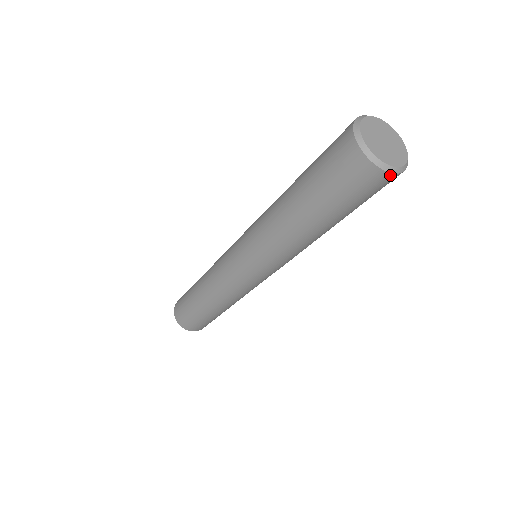
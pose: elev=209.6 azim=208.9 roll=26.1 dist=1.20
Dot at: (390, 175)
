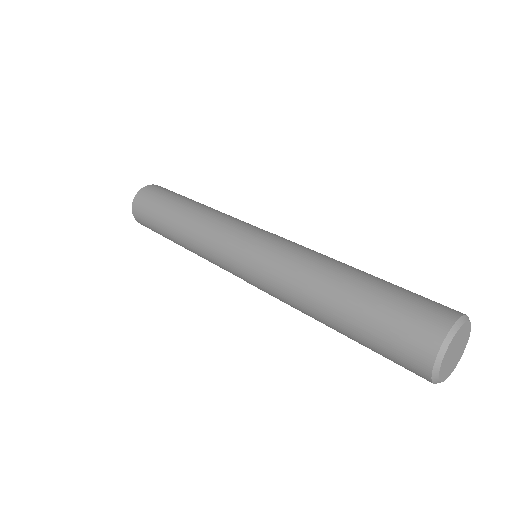
Dot at: occluded
